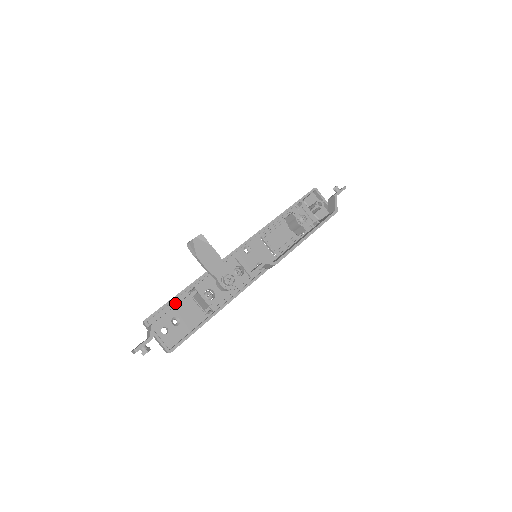
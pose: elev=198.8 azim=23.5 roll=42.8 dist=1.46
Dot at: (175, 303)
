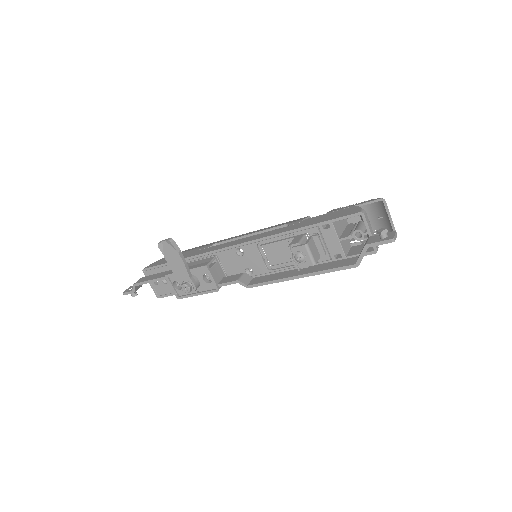
Dot at: (166, 268)
